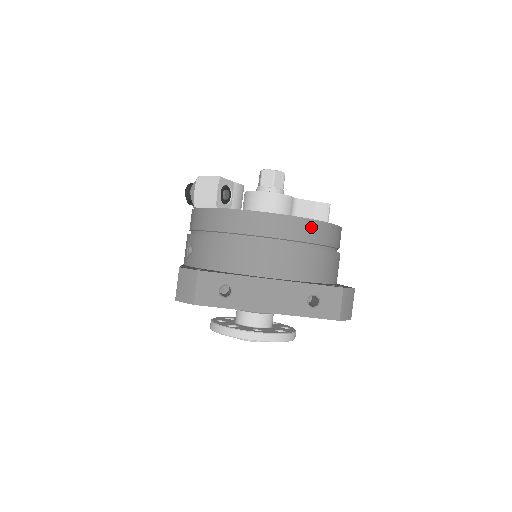
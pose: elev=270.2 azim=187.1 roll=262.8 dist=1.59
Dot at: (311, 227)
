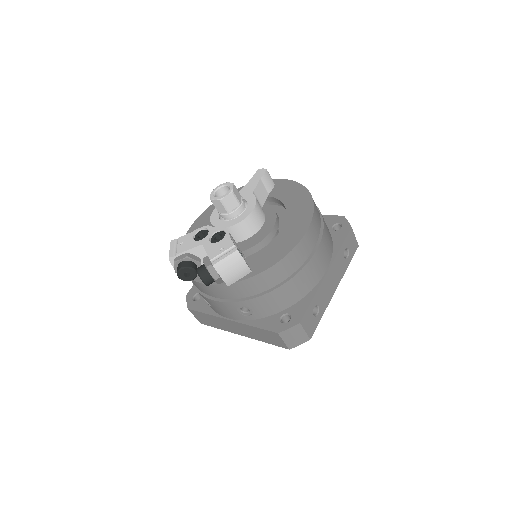
Dot at: (316, 215)
